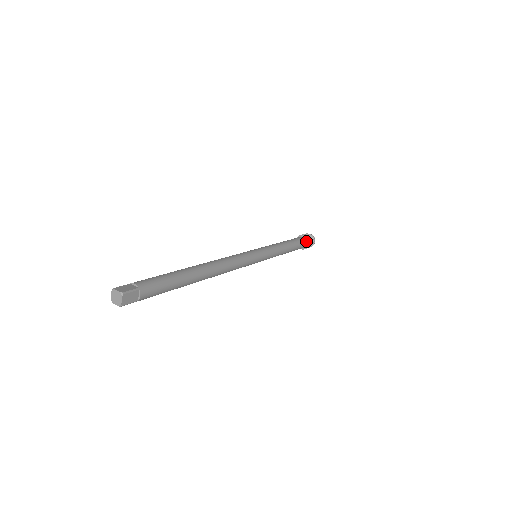
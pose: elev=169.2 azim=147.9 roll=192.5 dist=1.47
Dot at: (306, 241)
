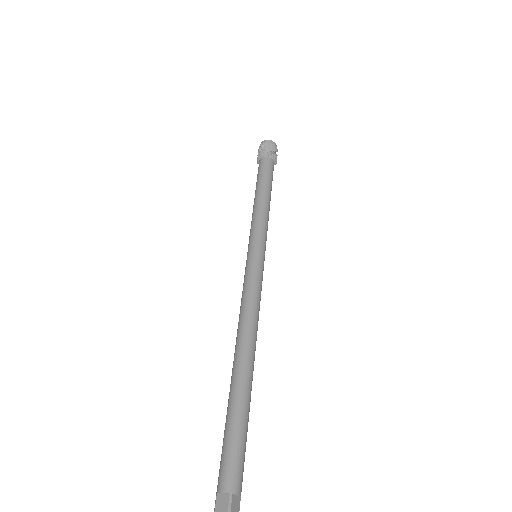
Dot at: occluded
